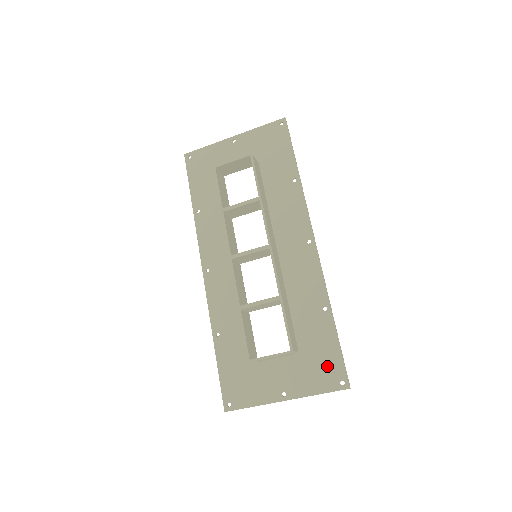
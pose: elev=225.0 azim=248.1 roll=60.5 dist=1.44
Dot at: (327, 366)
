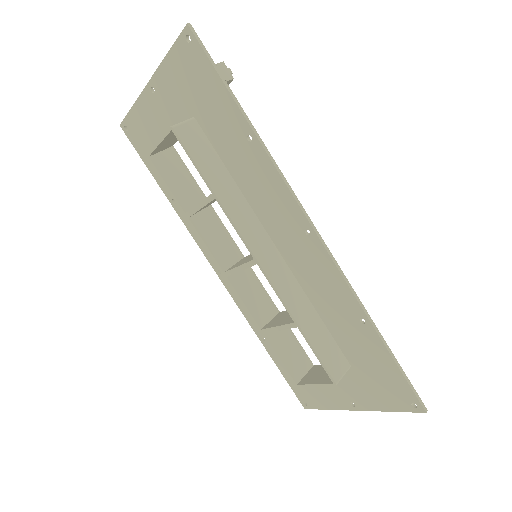
Dot at: (389, 386)
